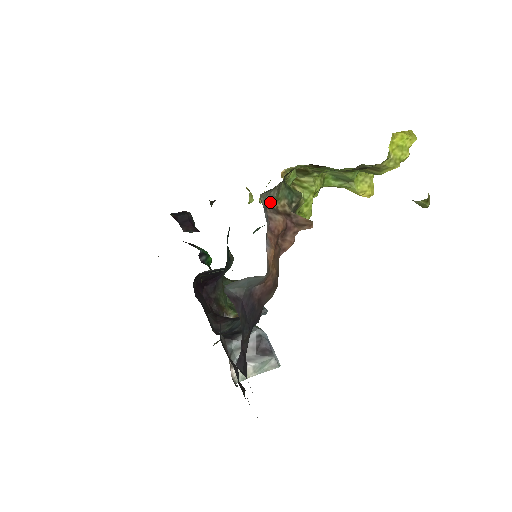
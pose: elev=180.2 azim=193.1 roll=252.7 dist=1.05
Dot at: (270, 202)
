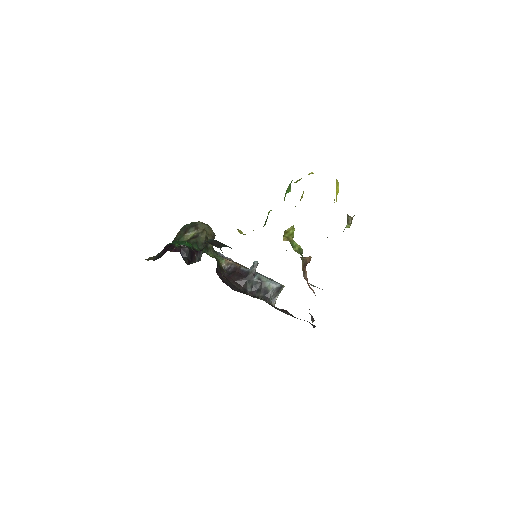
Dot at: occluded
